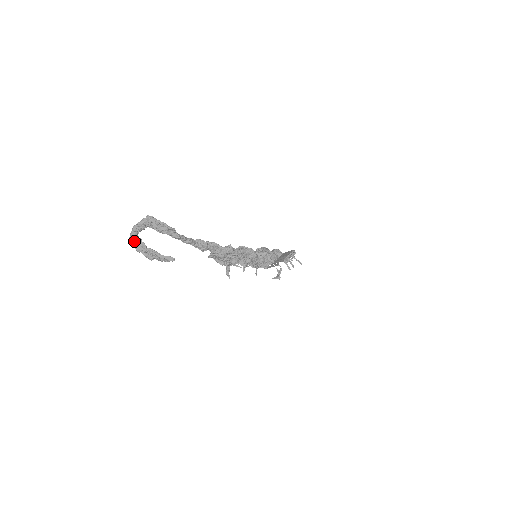
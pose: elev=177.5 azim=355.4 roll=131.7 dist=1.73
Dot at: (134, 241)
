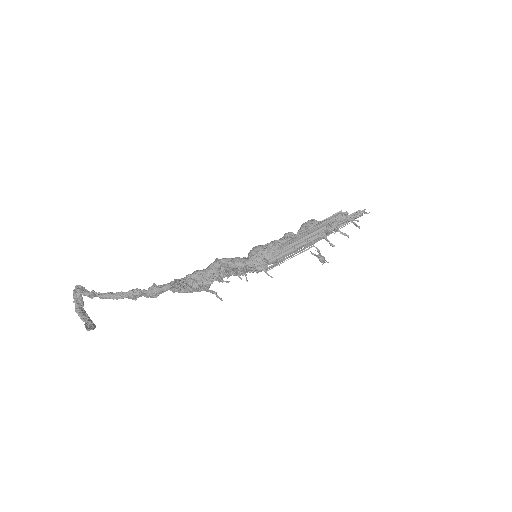
Dot at: (77, 313)
